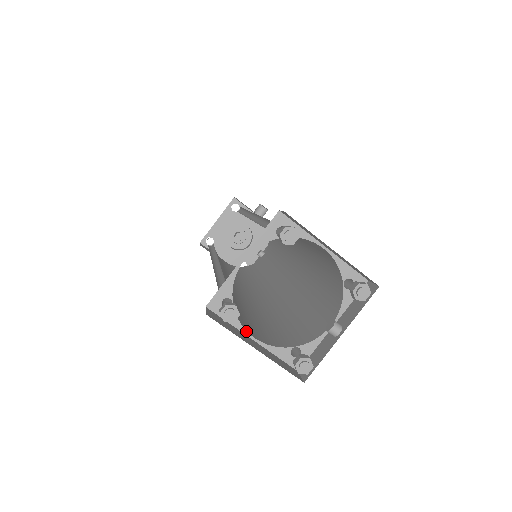
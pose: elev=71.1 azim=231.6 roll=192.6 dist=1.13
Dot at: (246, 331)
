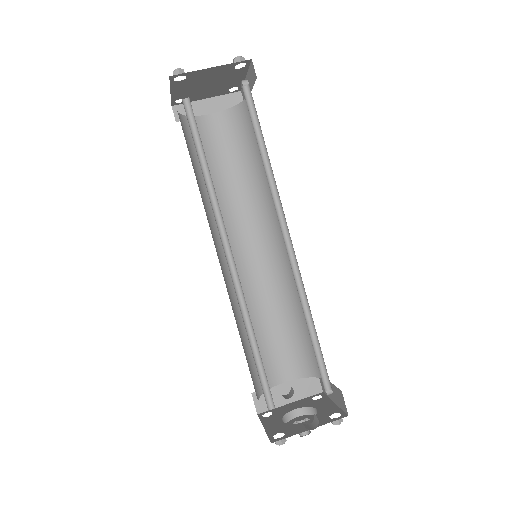
Dot at: occluded
